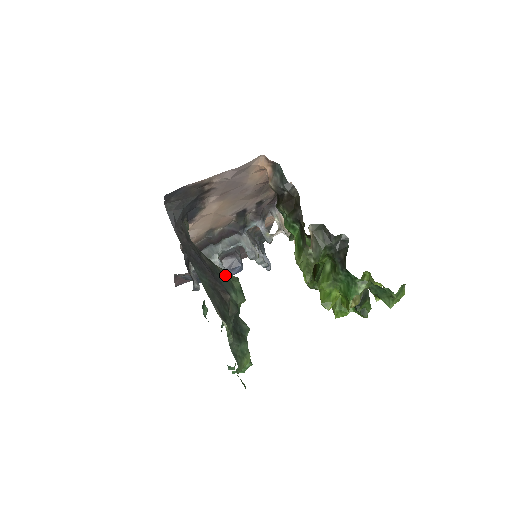
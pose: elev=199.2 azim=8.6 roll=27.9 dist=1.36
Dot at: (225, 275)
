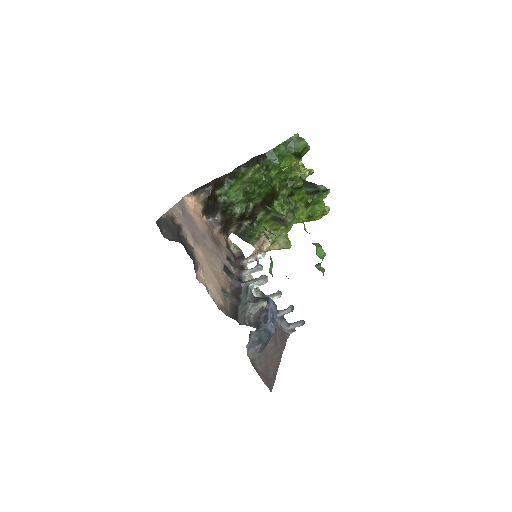
Dot at: occluded
